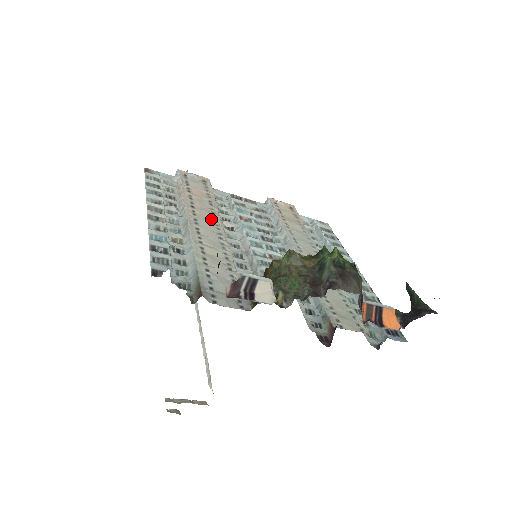
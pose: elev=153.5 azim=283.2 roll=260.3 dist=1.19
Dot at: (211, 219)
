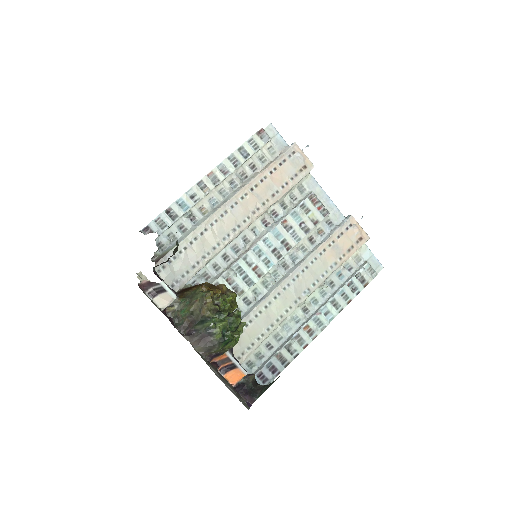
Dot at: (251, 209)
